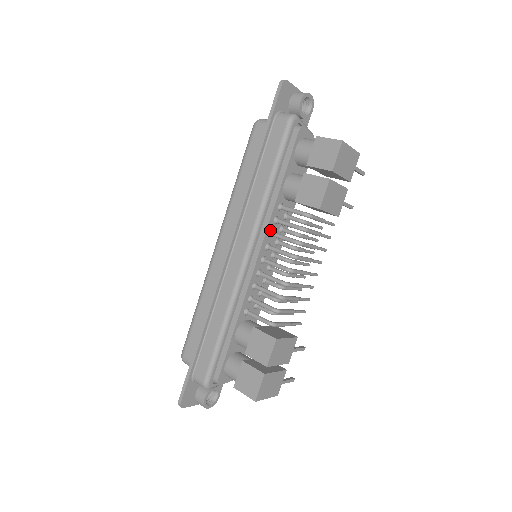
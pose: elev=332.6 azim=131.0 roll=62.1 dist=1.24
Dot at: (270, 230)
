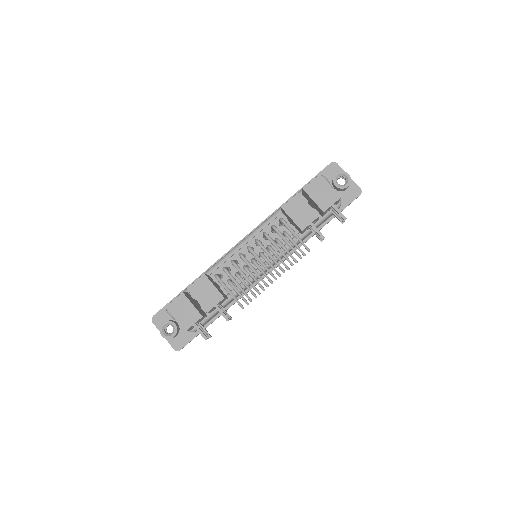
Dot at: occluded
